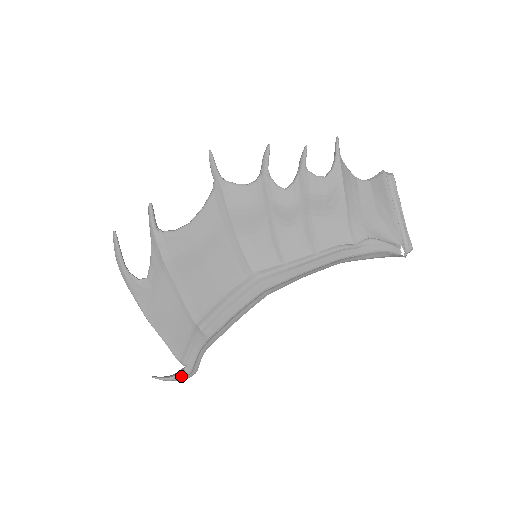
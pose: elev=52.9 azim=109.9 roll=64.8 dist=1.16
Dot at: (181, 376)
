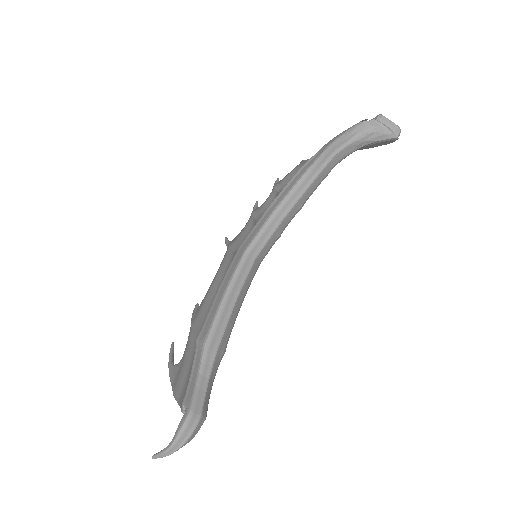
Dot at: (178, 428)
